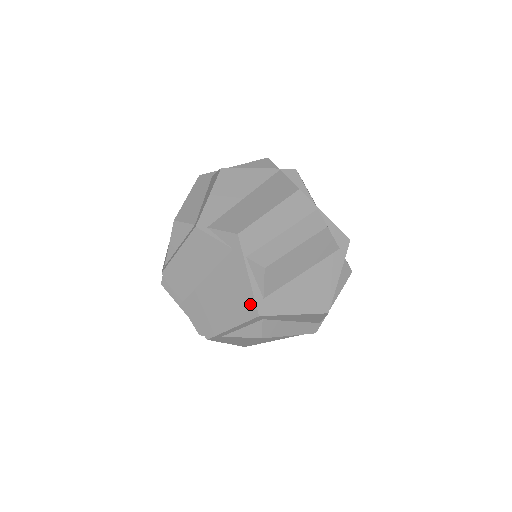
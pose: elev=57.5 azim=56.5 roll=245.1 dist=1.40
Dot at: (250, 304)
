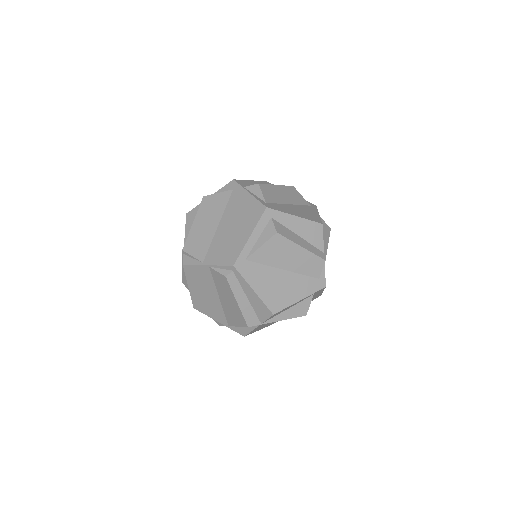
Dot at: (257, 207)
